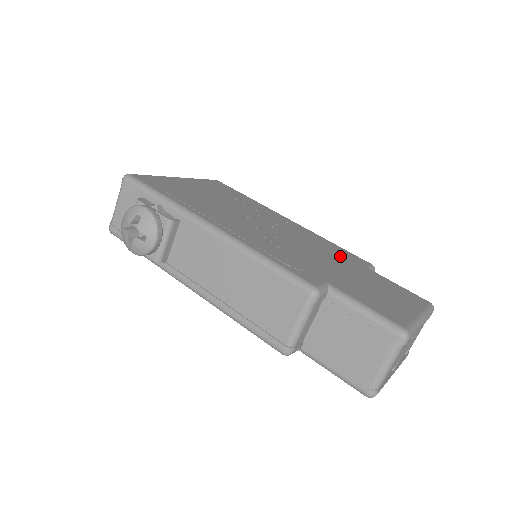
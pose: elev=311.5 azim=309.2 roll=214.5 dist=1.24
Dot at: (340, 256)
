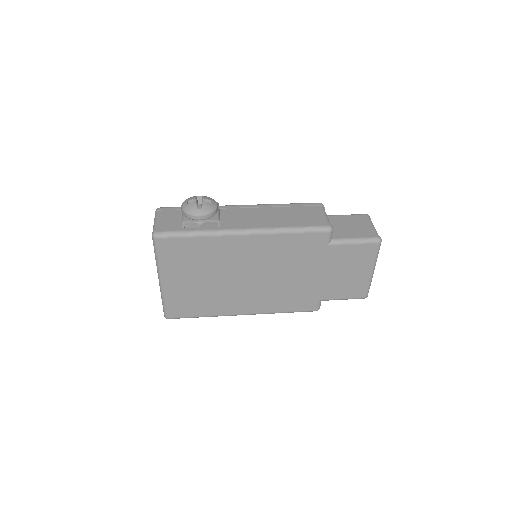
Dot at: occluded
